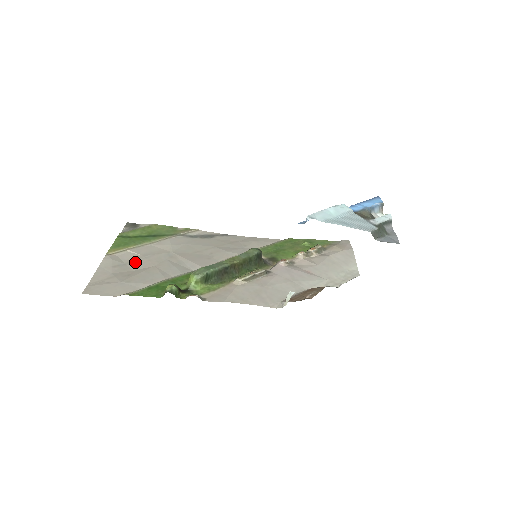
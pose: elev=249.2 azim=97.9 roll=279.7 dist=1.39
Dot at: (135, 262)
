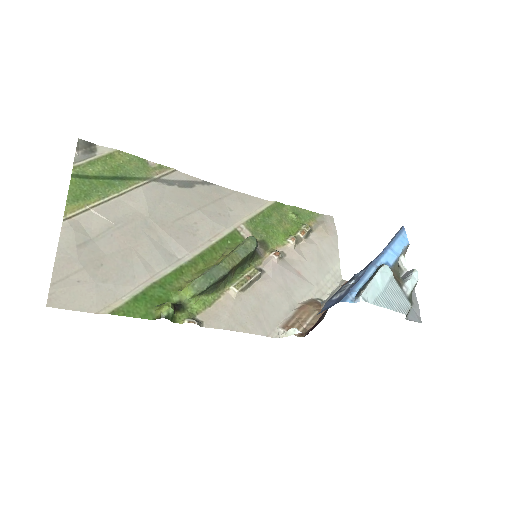
Dot at: (105, 237)
